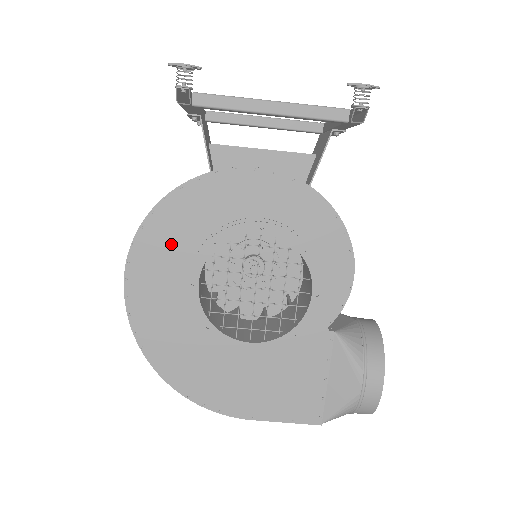
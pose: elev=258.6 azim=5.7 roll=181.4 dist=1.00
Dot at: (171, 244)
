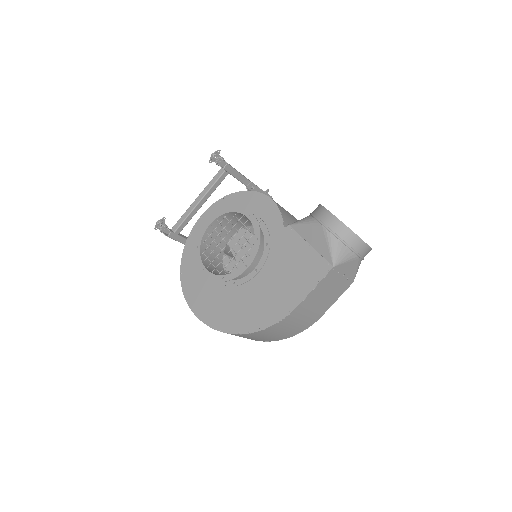
Dot at: (196, 276)
